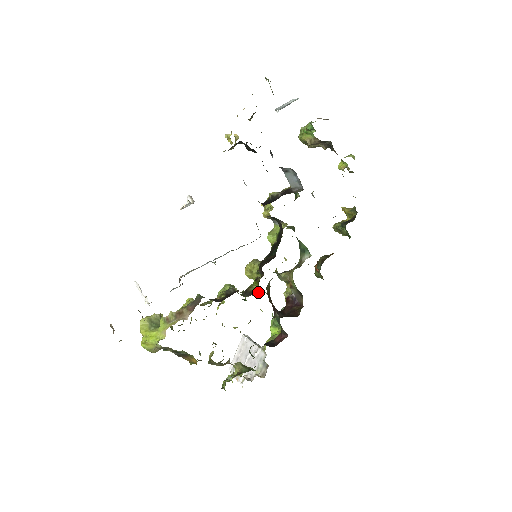
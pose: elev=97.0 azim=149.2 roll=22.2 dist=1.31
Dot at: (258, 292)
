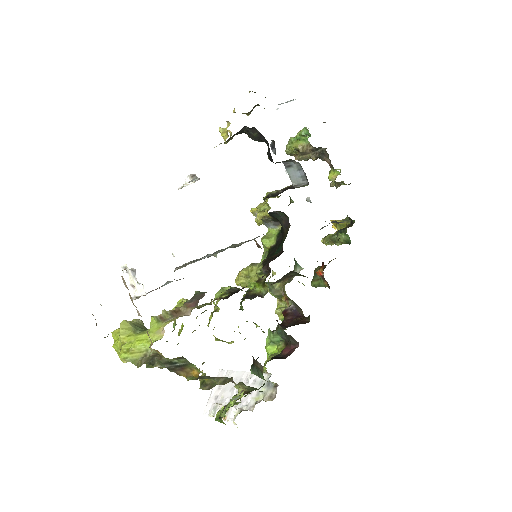
Dot at: (264, 293)
